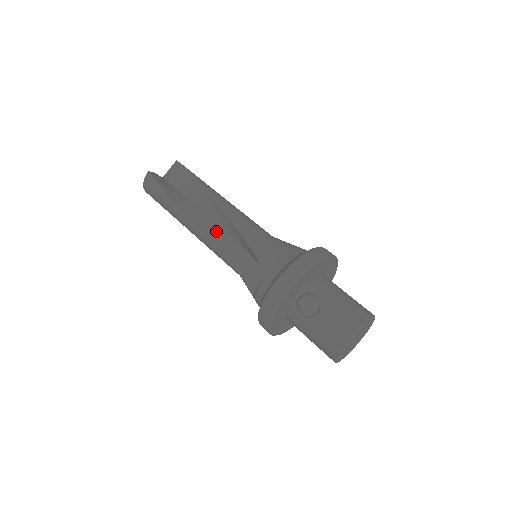
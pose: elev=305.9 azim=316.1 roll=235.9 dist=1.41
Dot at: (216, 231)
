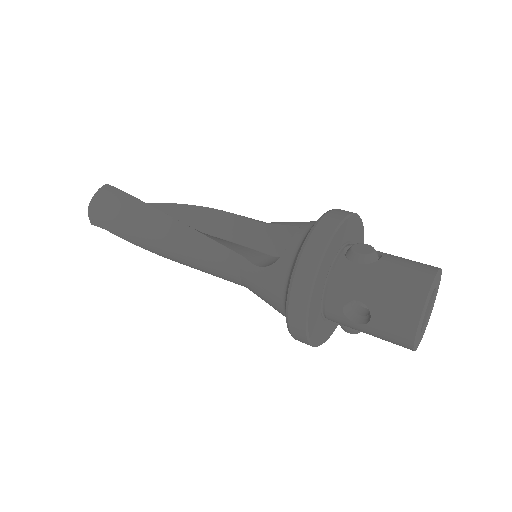
Dot at: occluded
